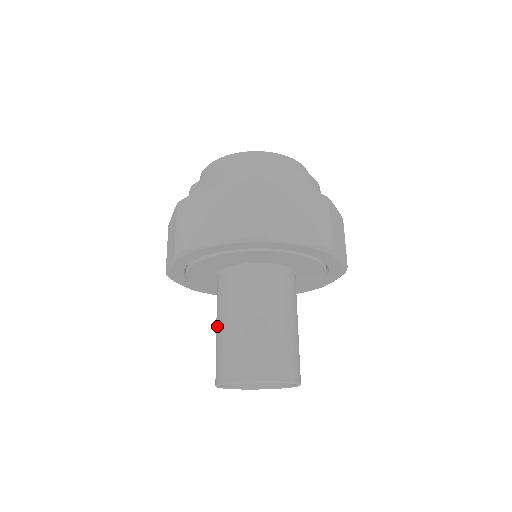
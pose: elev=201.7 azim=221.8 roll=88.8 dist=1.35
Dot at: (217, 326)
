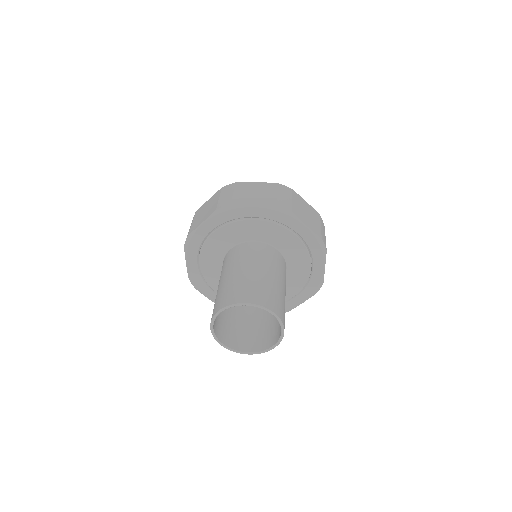
Dot at: (225, 276)
